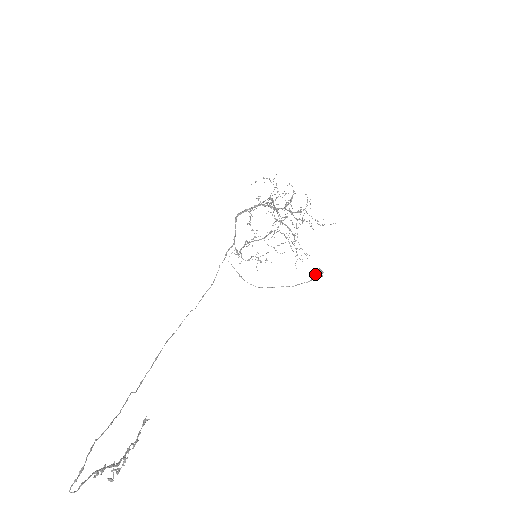
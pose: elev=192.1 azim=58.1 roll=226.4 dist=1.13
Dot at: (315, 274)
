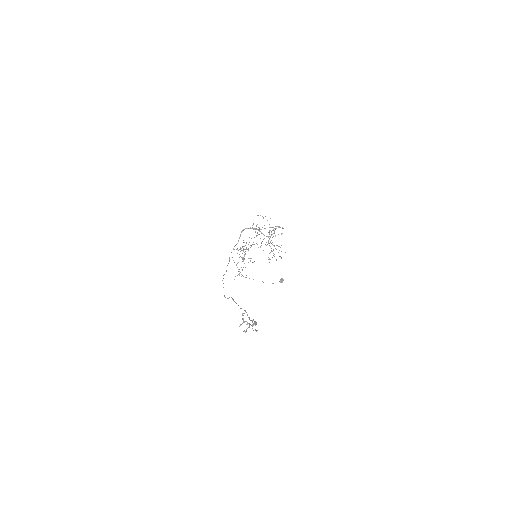
Dot at: (280, 280)
